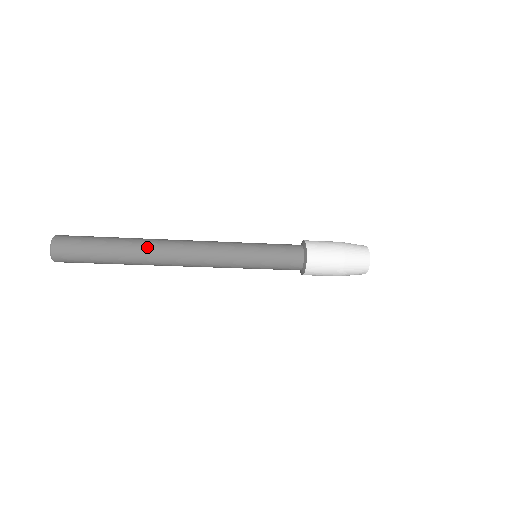
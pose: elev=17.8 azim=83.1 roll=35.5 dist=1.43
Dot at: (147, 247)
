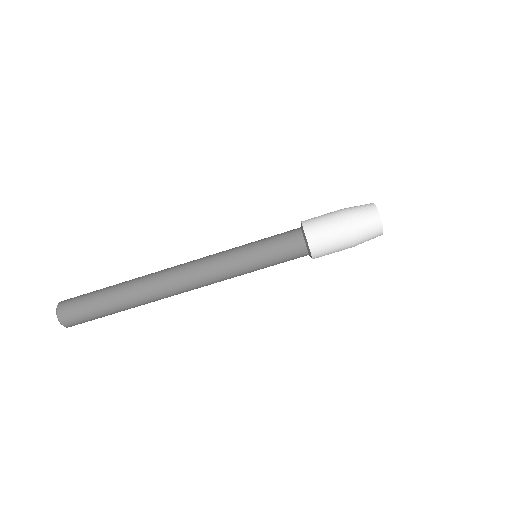
Dot at: (143, 277)
